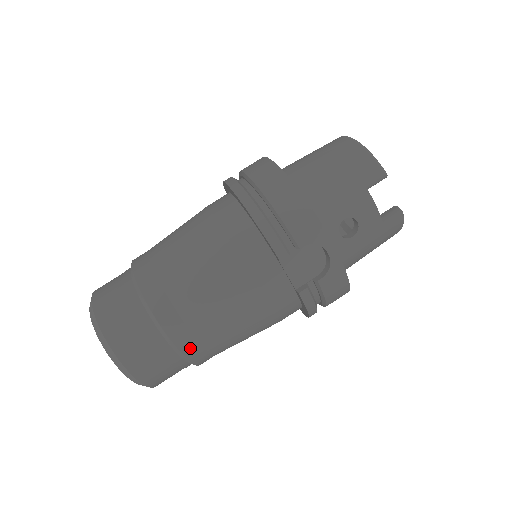
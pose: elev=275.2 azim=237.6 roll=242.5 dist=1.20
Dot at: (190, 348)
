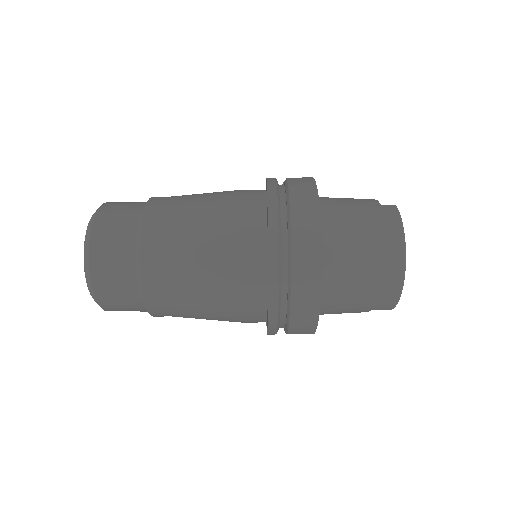
Dot at: occluded
